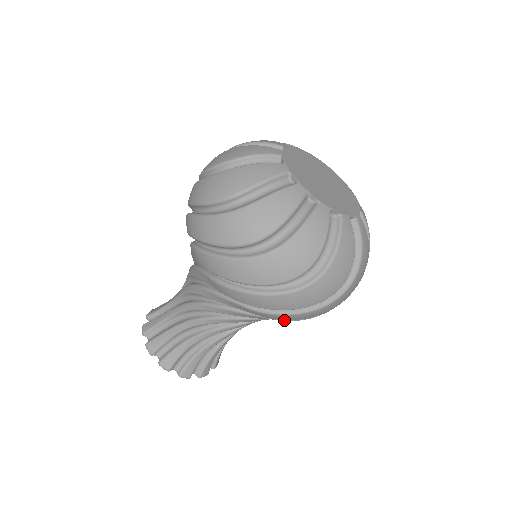
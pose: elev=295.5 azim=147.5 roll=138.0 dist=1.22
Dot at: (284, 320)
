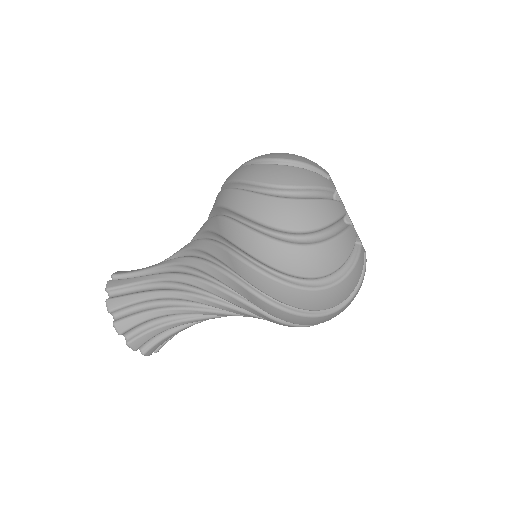
Dot at: occluded
